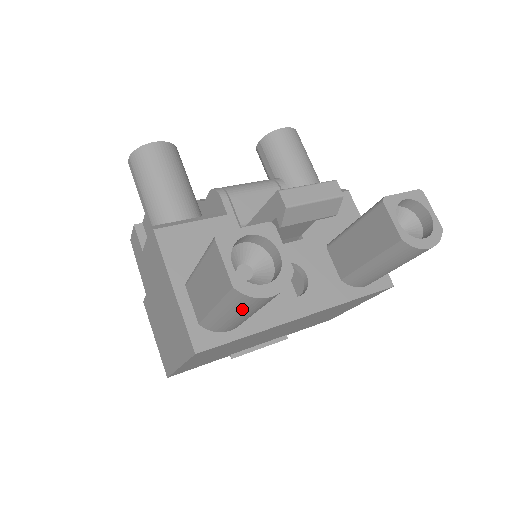
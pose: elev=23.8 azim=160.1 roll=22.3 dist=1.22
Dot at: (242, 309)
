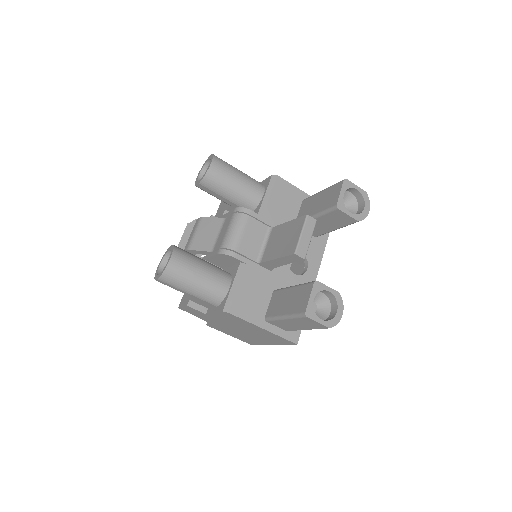
Dot at: occluded
